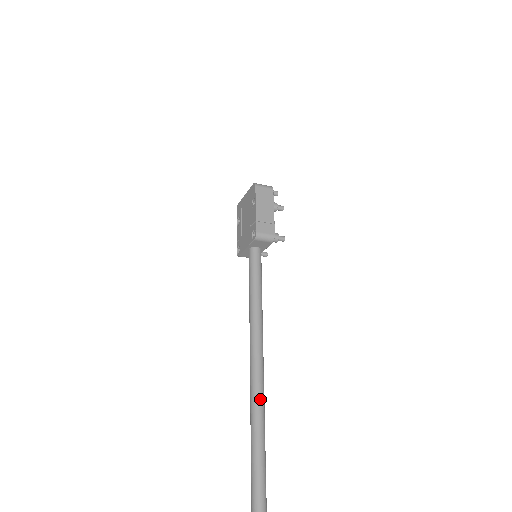
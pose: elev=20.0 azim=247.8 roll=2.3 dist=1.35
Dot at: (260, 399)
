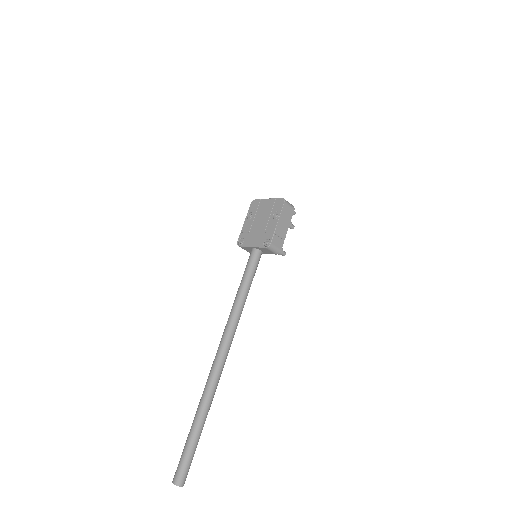
Dot at: (220, 374)
